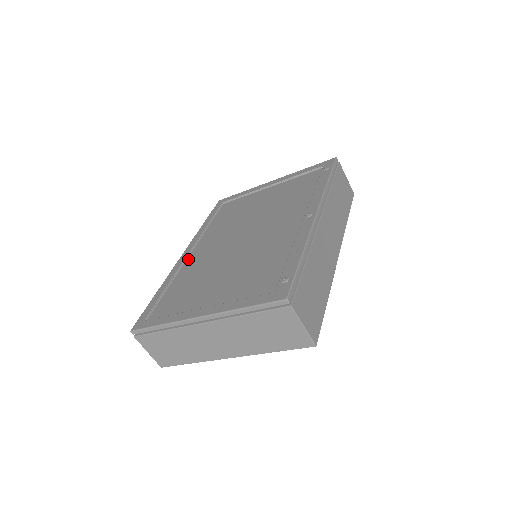
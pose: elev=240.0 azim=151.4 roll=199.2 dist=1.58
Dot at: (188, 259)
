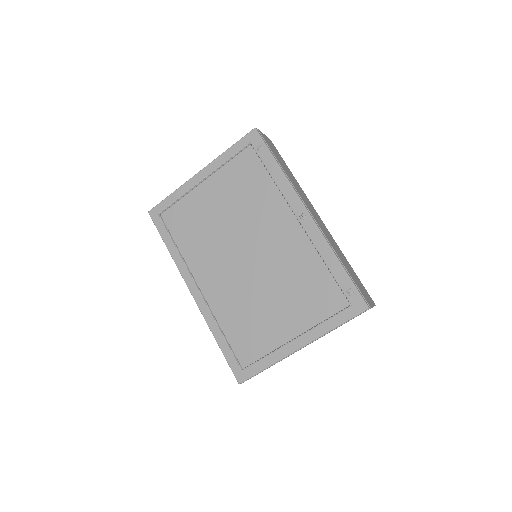
Dot at: (205, 296)
